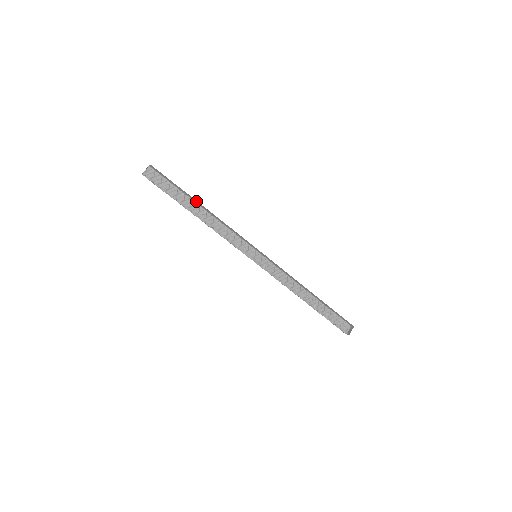
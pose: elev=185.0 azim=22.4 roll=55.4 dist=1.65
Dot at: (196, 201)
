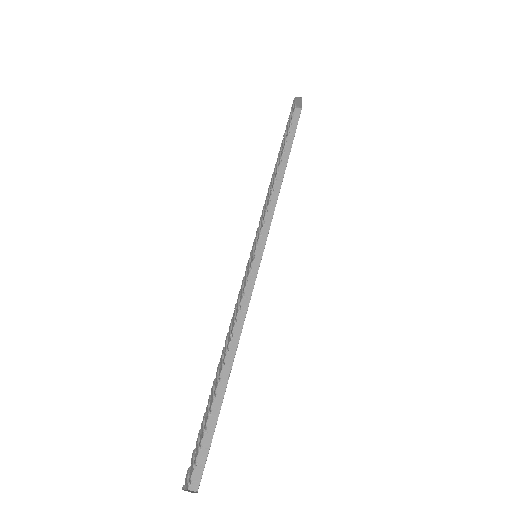
Dot at: occluded
